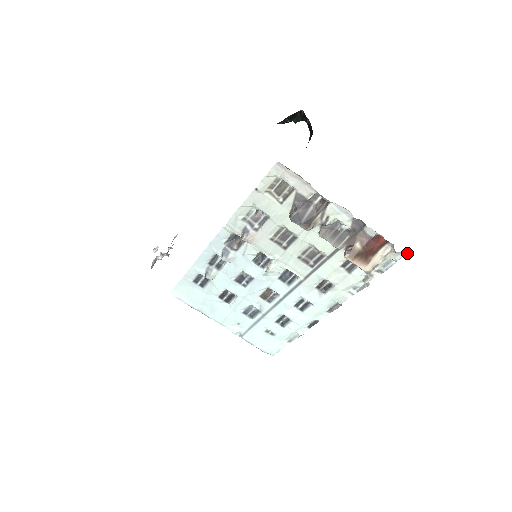
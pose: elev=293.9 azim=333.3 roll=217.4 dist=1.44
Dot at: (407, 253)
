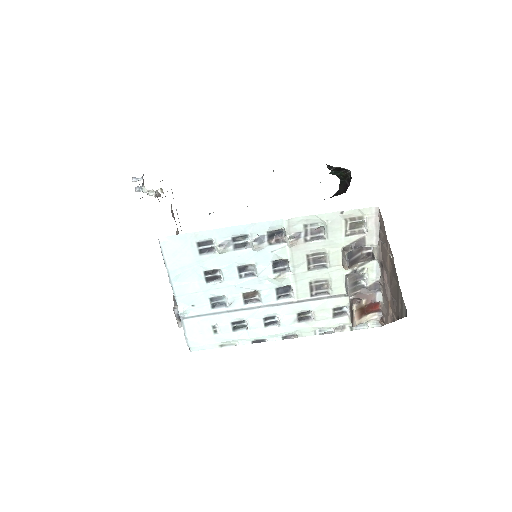
Dot at: (381, 326)
